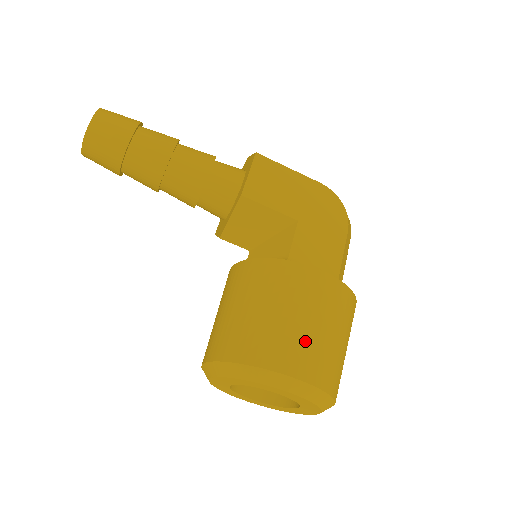
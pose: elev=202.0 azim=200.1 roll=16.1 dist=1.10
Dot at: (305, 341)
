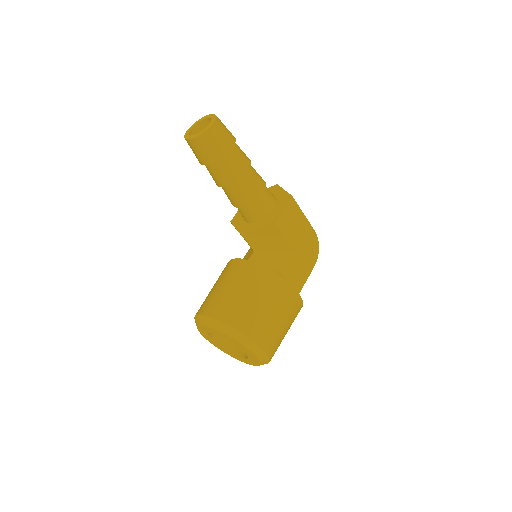
Dot at: (275, 330)
